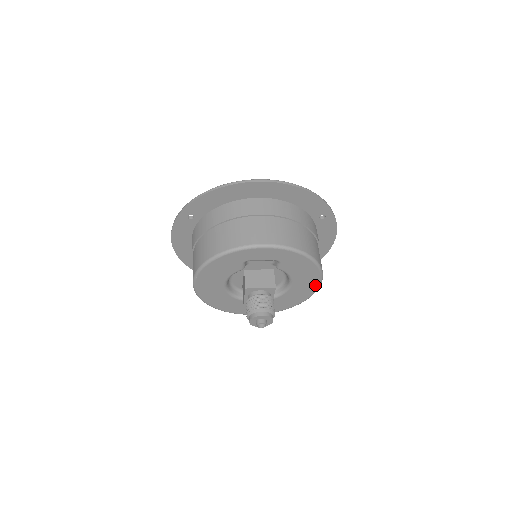
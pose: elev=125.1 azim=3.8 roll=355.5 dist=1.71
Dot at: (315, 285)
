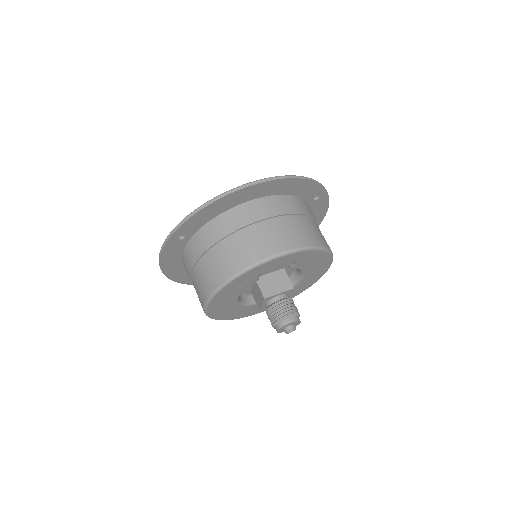
Dot at: (325, 270)
